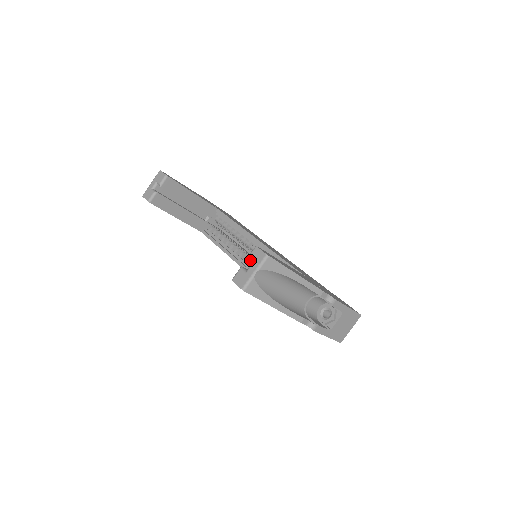
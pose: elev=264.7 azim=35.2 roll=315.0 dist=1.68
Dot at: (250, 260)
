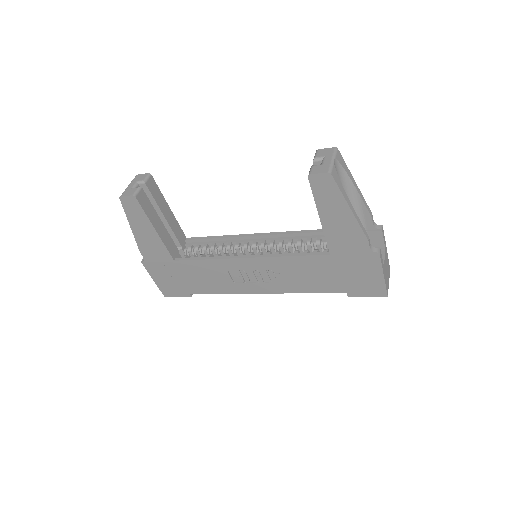
Dot at: (319, 157)
